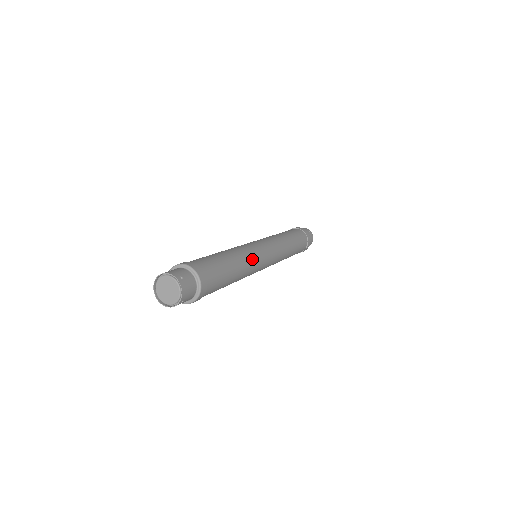
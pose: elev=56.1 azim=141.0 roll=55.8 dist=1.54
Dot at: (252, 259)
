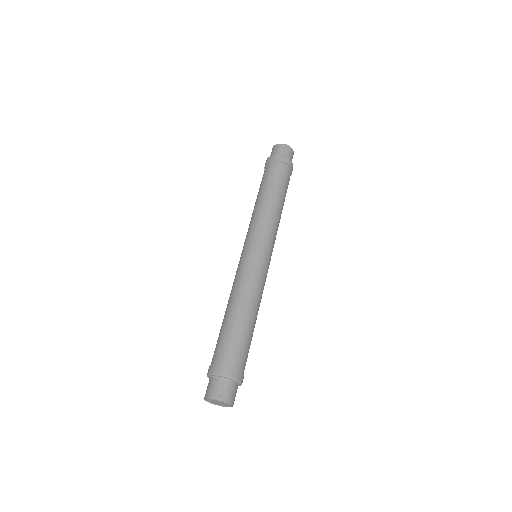
Dot at: (255, 285)
